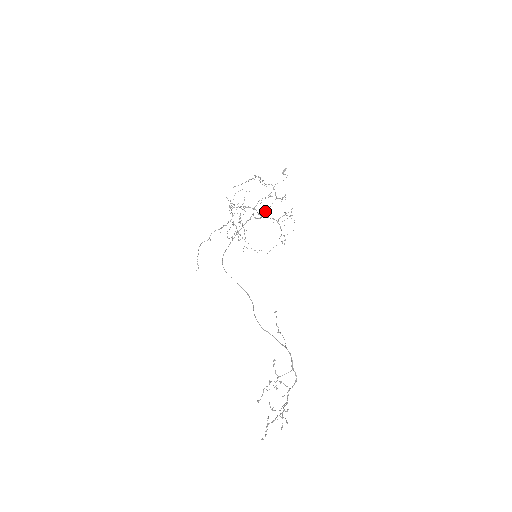
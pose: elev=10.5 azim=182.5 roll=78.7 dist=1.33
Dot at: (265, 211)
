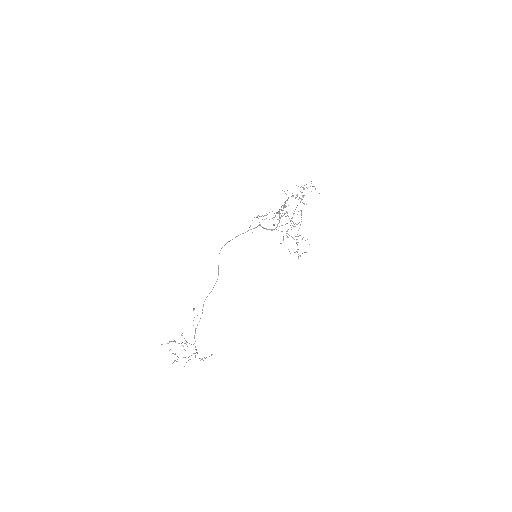
Dot at: (279, 226)
